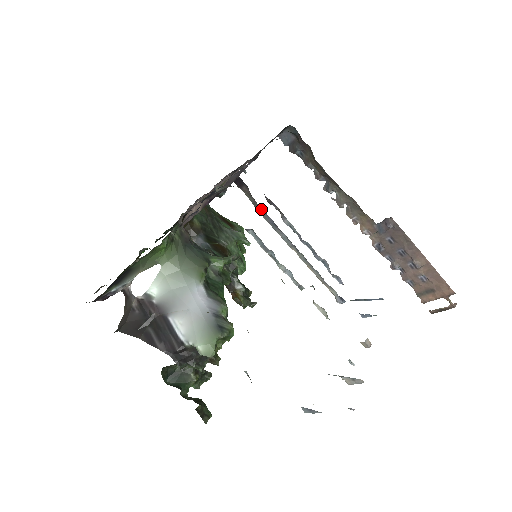
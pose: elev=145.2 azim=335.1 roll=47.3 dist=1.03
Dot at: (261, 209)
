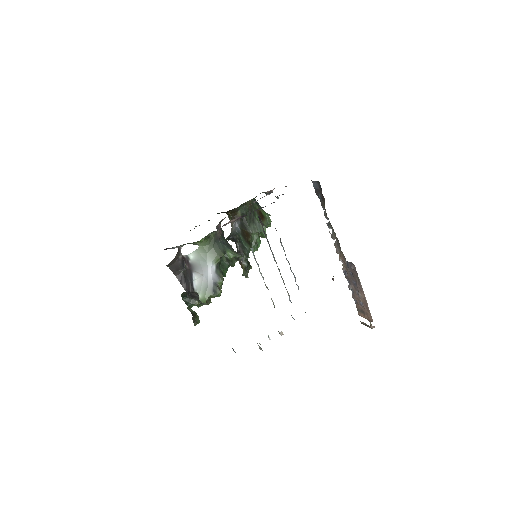
Dot at: occluded
